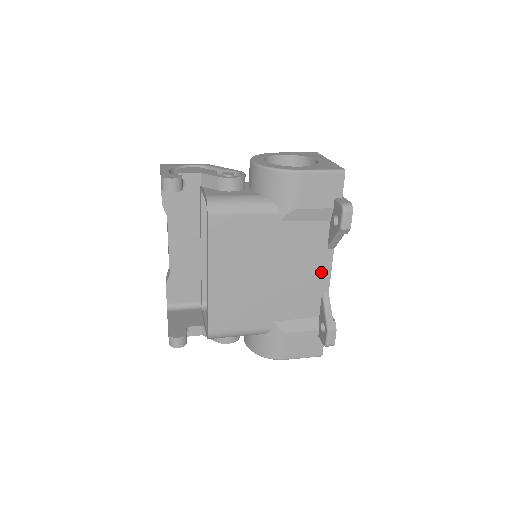
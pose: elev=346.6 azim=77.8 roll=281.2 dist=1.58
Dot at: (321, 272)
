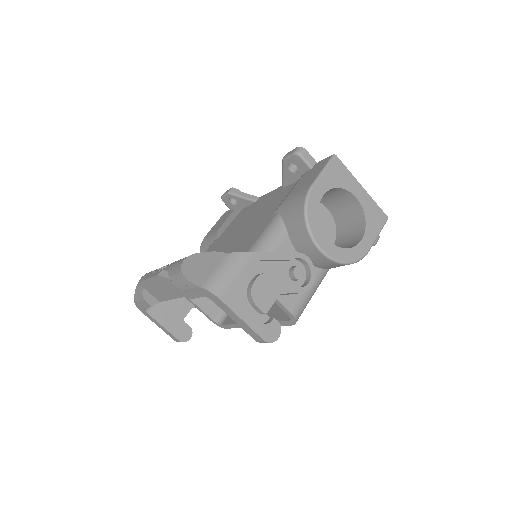
Dot at: occluded
